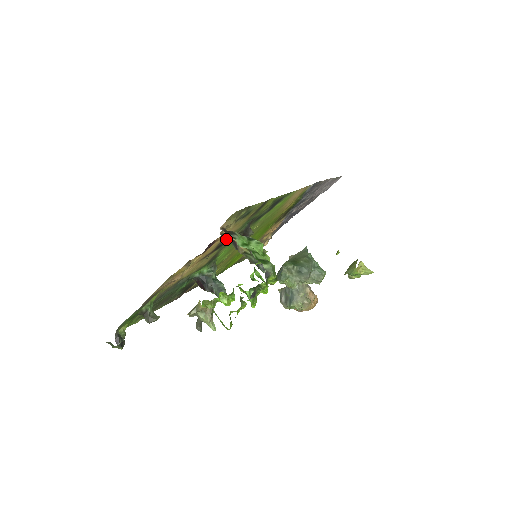
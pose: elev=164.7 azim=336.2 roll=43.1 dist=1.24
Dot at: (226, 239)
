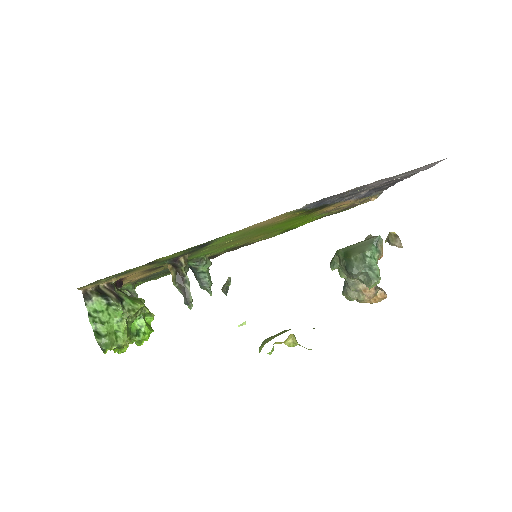
Dot at: (153, 268)
